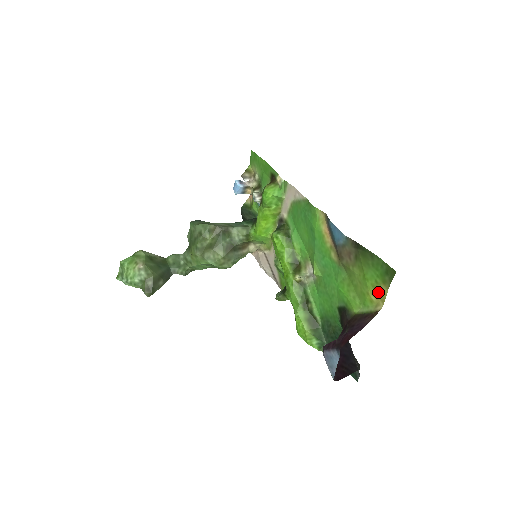
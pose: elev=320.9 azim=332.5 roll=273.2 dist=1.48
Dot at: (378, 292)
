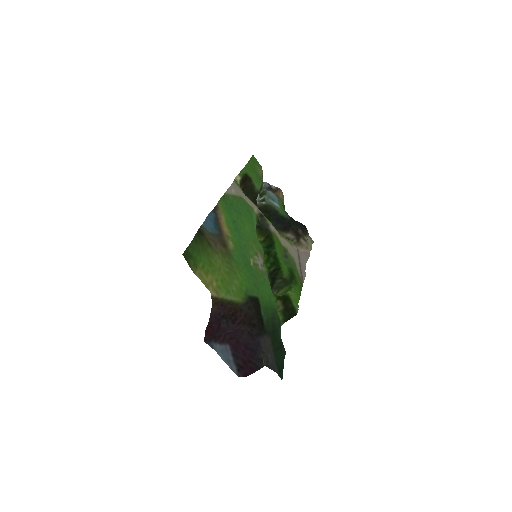
Dot at: (205, 277)
